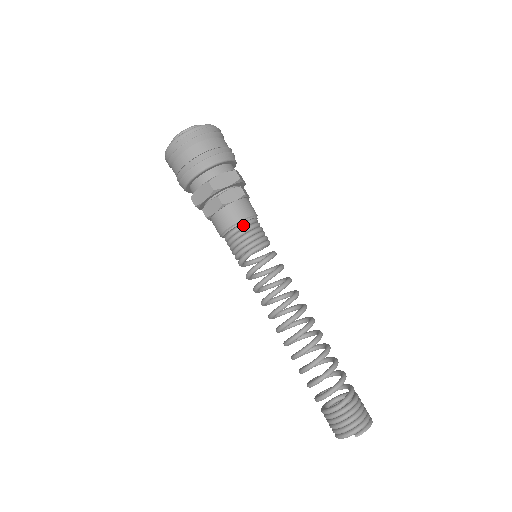
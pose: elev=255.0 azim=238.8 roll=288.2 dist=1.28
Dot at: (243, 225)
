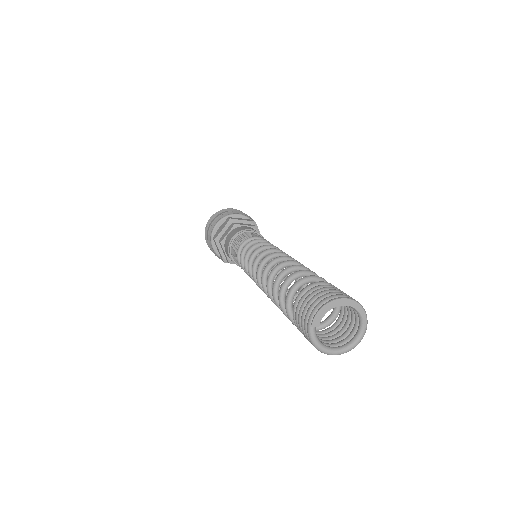
Dot at: (233, 242)
